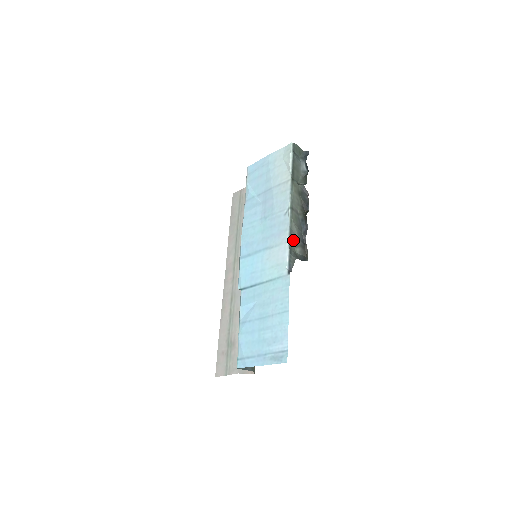
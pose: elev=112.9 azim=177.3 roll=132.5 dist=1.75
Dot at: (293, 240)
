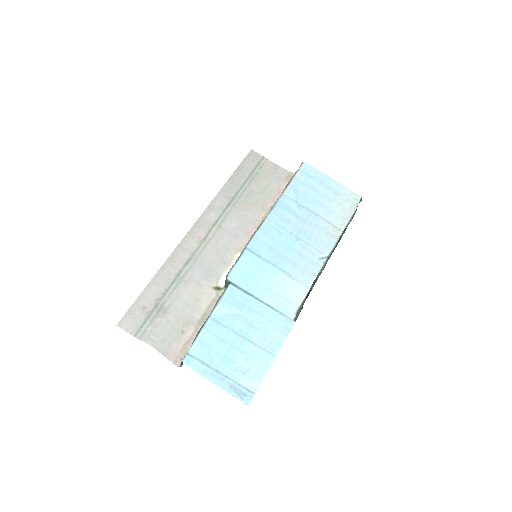
Dot at: occluded
